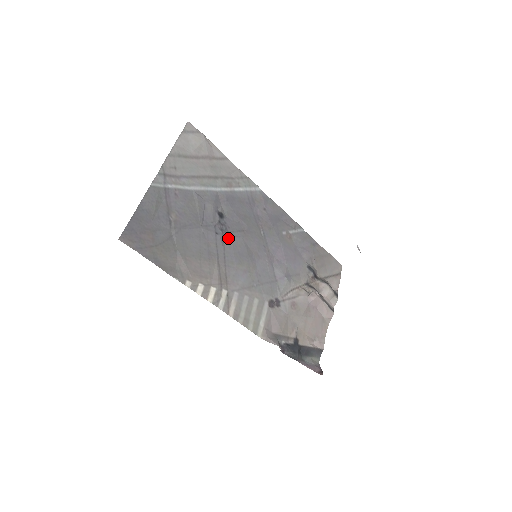
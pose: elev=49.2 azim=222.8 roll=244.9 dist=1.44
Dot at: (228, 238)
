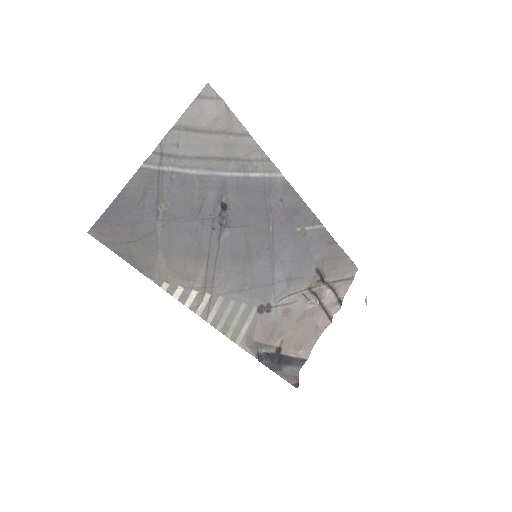
Dot at: (226, 234)
